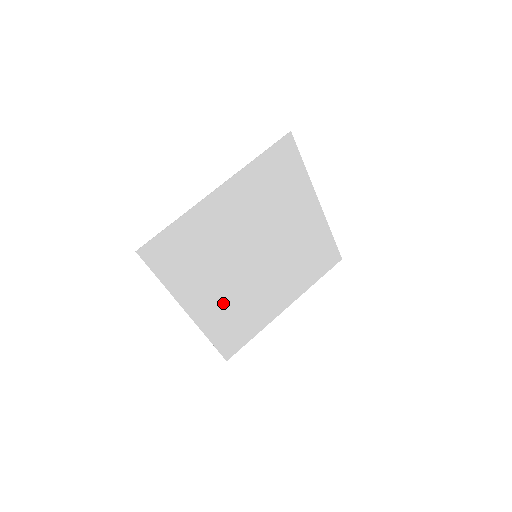
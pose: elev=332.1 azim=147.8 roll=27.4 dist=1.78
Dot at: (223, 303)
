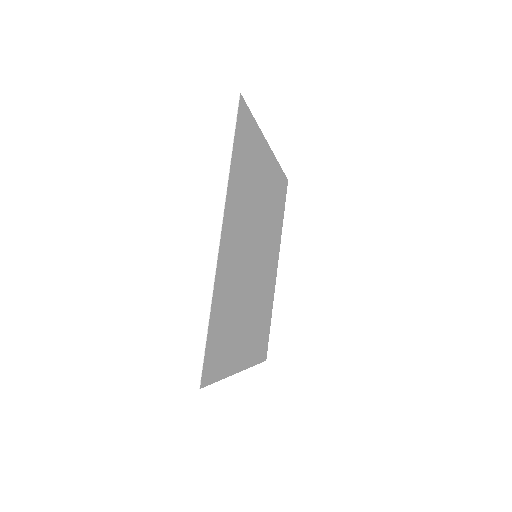
Dot at: (253, 326)
